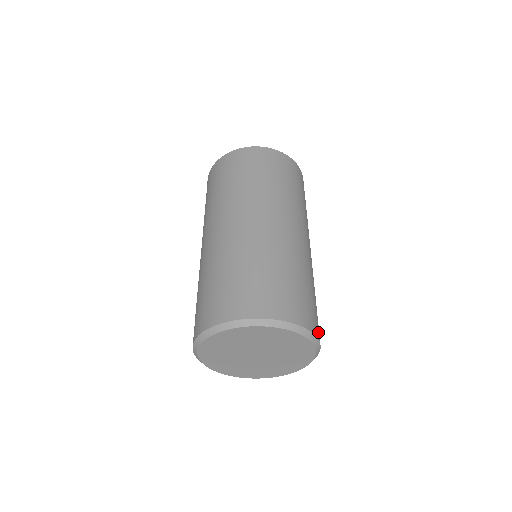
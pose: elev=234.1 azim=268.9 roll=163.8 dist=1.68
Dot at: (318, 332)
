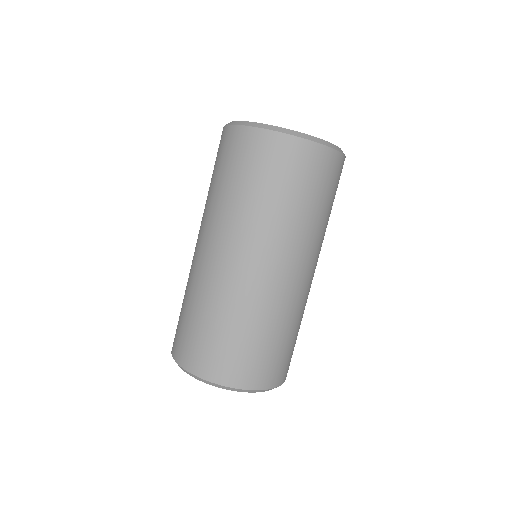
Dot at: occluded
